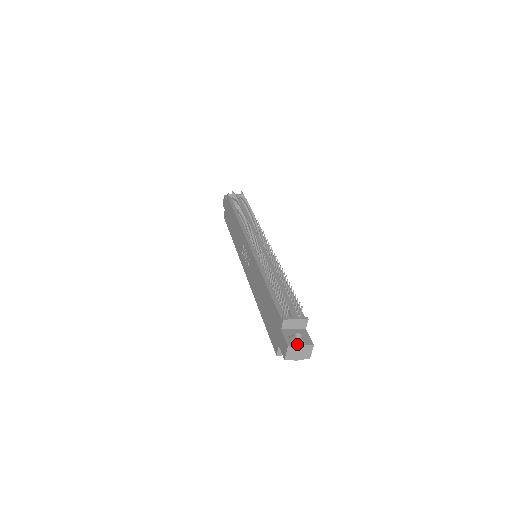
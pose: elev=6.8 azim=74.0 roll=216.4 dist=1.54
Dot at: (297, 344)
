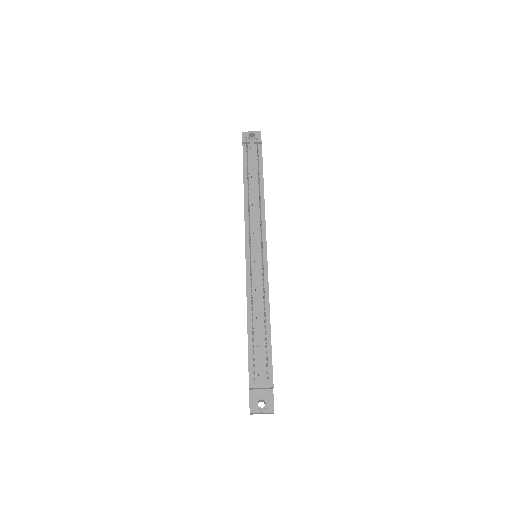
Dot at: (258, 412)
